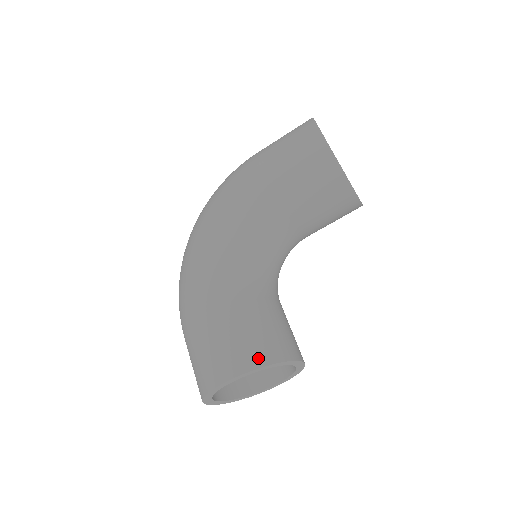
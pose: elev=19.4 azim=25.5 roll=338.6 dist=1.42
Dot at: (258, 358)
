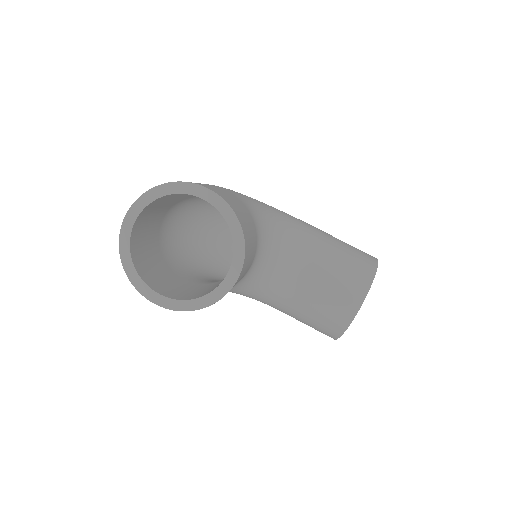
Dot at: (239, 215)
